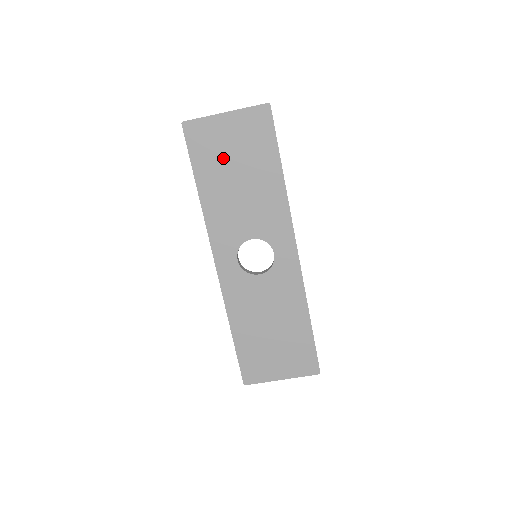
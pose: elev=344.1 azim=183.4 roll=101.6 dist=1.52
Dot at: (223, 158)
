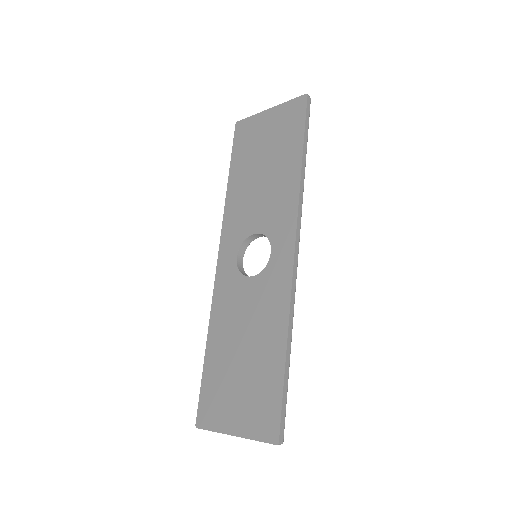
Dot at: (256, 150)
